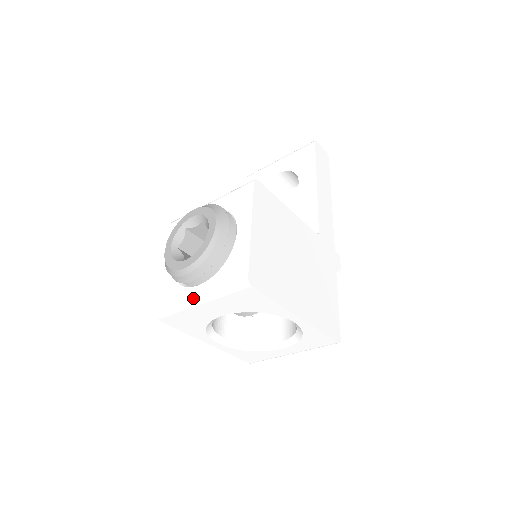
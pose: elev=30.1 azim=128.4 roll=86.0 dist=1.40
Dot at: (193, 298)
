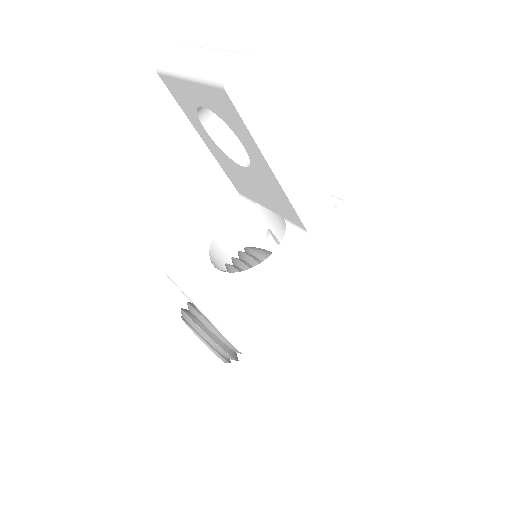
Dot at: occluded
